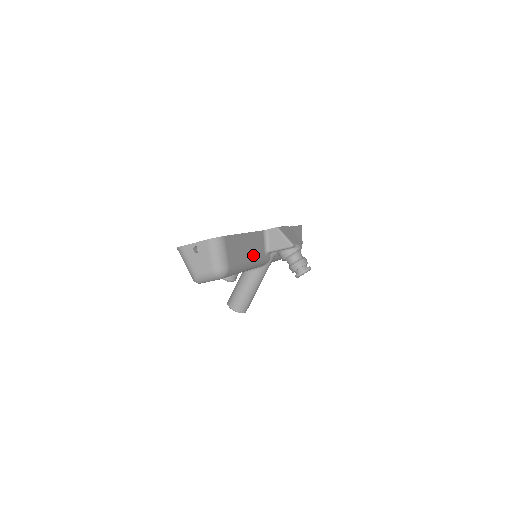
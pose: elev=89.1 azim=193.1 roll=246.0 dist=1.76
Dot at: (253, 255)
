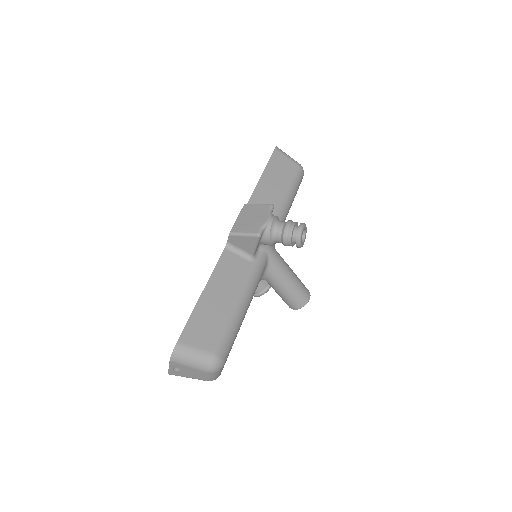
Dot at: (236, 290)
